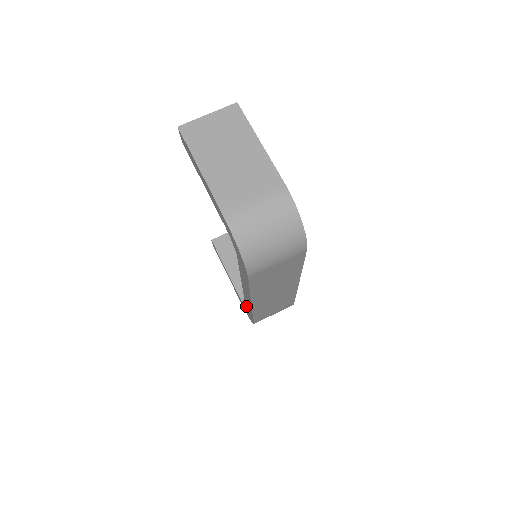
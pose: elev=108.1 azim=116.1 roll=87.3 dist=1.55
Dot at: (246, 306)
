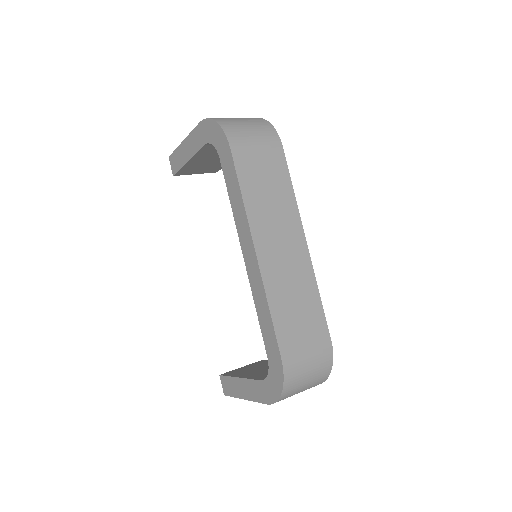
Dot at: (264, 338)
